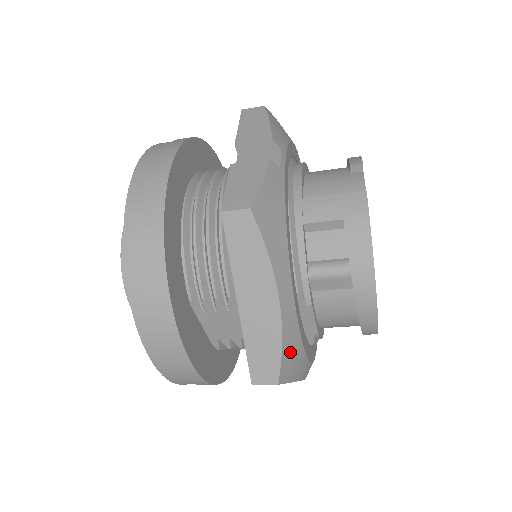
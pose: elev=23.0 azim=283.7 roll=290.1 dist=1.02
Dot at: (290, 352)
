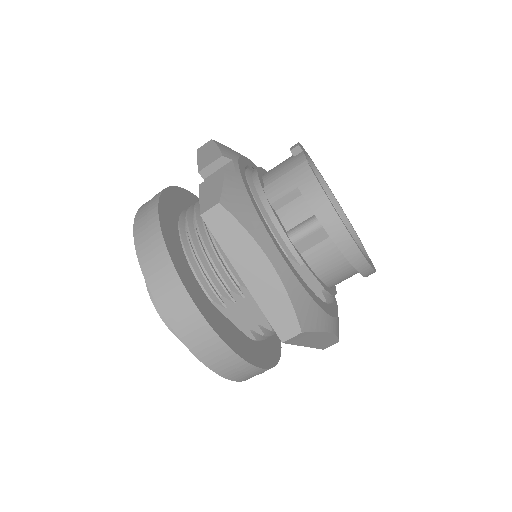
Dot at: (300, 304)
